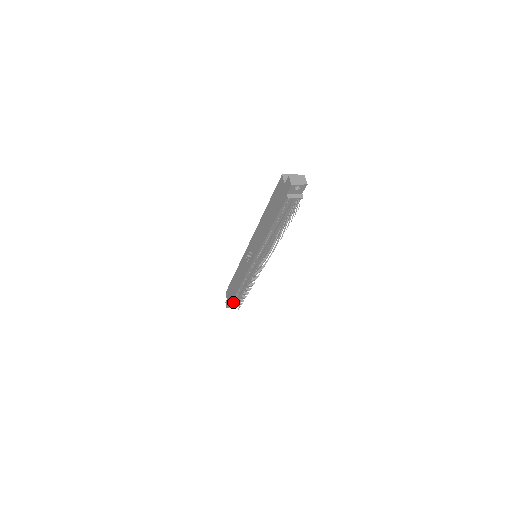
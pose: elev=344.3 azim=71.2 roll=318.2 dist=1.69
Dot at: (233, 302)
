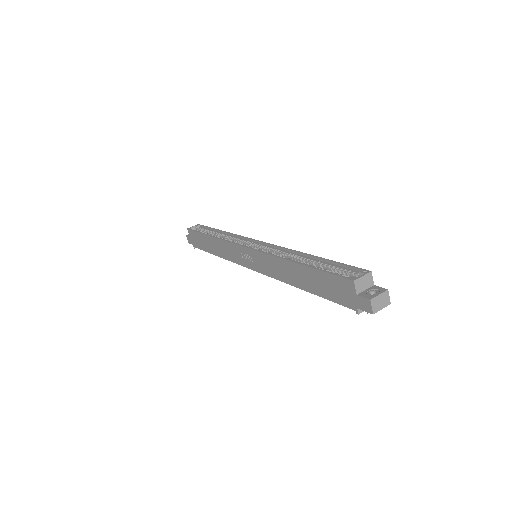
Dot at: occluded
